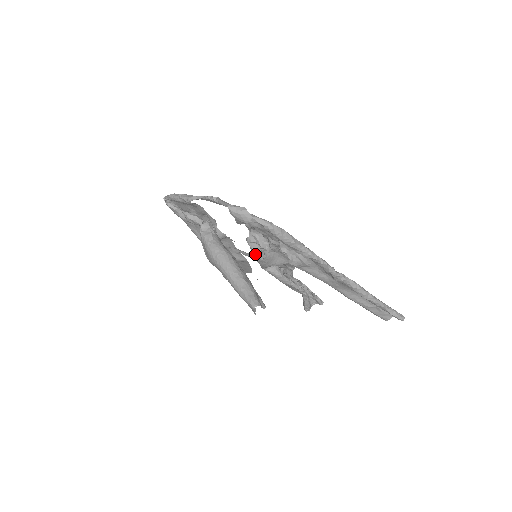
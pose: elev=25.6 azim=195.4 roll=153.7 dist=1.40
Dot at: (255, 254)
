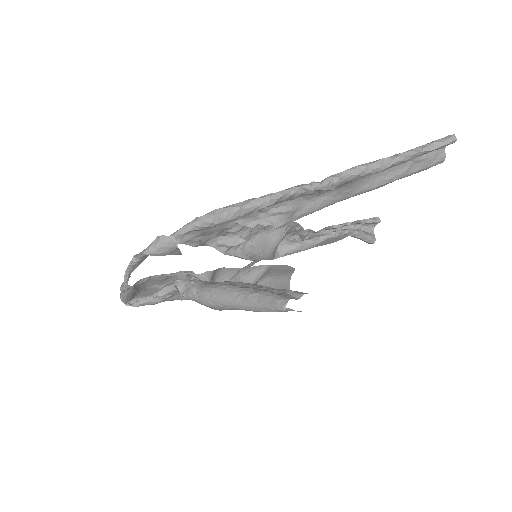
Dot at: (244, 257)
